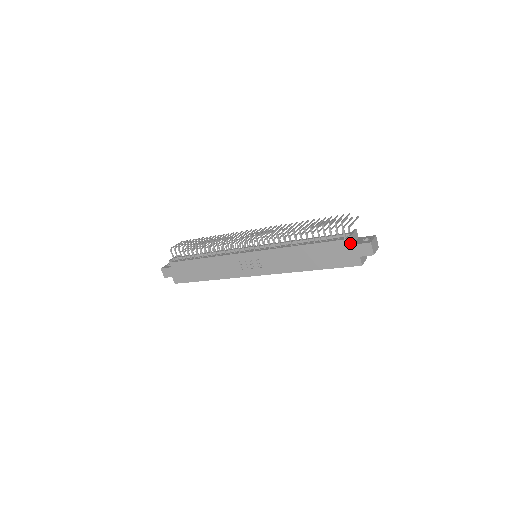
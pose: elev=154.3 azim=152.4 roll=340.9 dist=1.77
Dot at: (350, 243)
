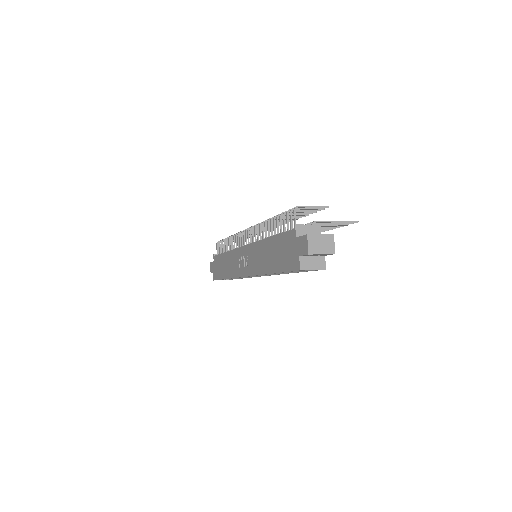
Dot at: (294, 235)
